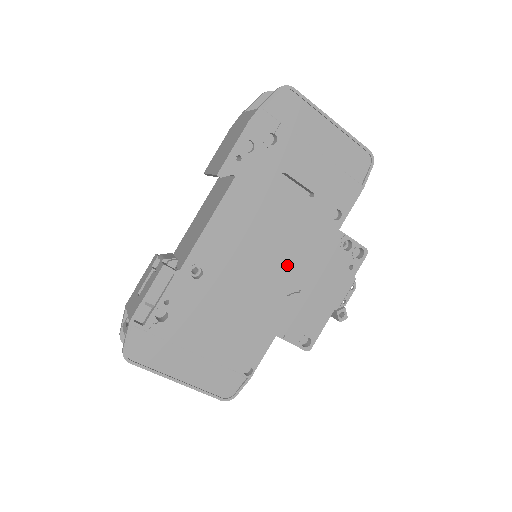
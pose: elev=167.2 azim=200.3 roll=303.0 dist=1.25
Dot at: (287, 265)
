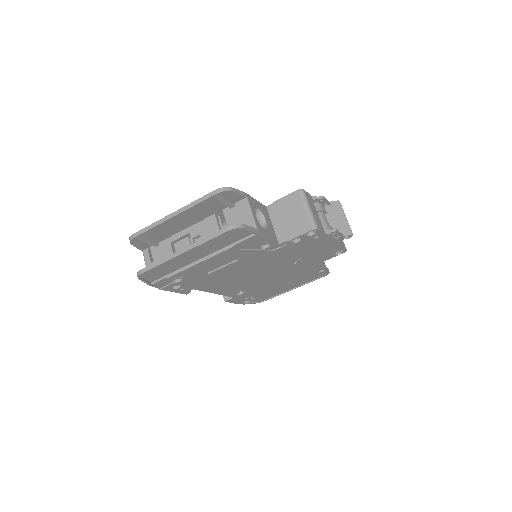
Dot at: (275, 265)
